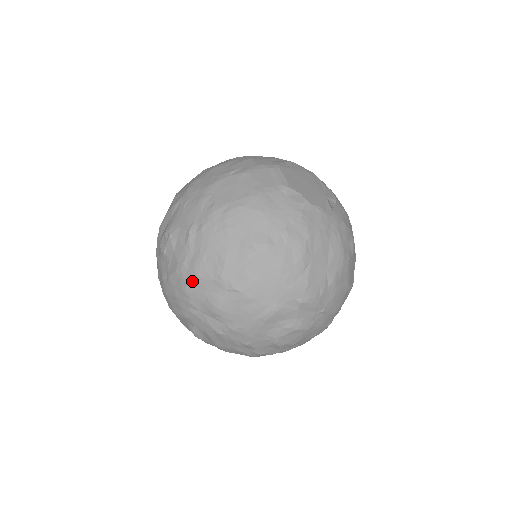
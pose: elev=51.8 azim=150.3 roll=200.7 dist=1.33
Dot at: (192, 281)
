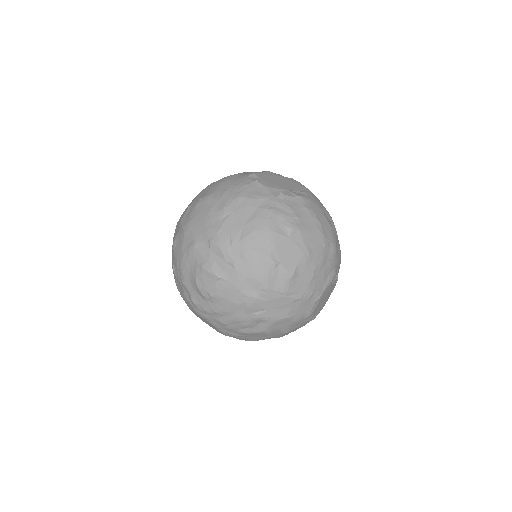
Dot at: occluded
